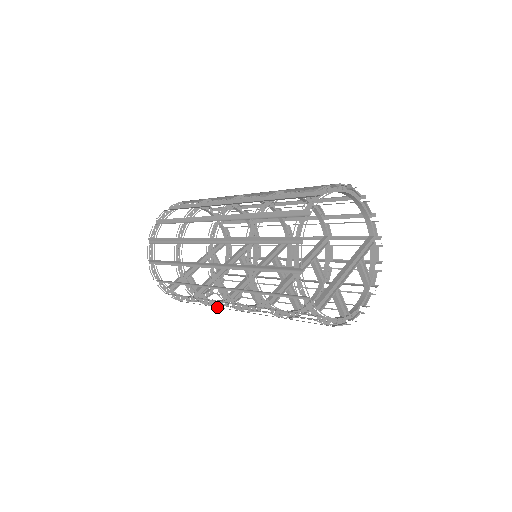
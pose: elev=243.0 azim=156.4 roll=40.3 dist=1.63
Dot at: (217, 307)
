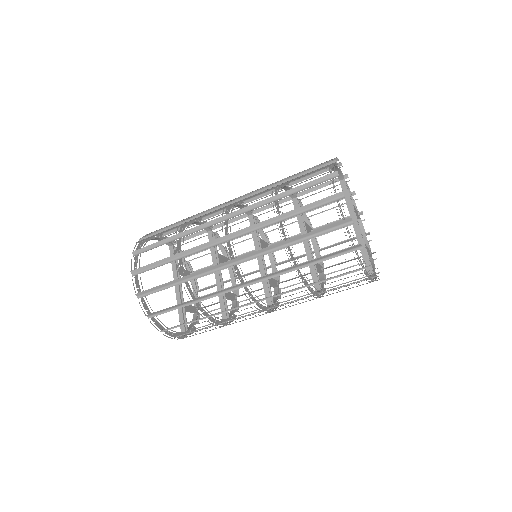
Dot at: occluded
